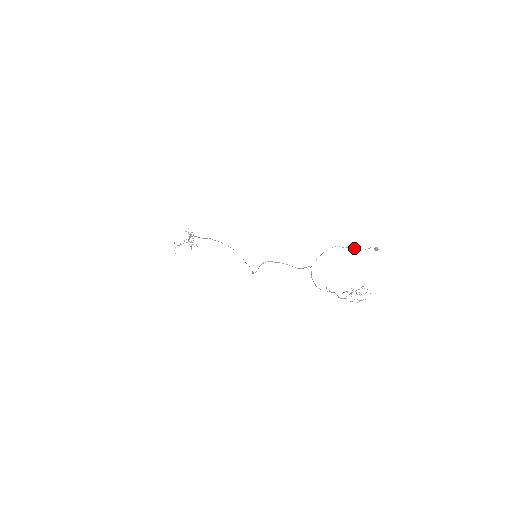
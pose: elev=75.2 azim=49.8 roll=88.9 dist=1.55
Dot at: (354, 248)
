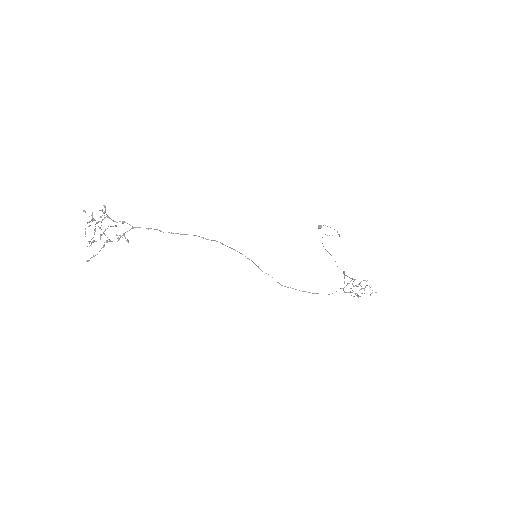
Dot at: occluded
